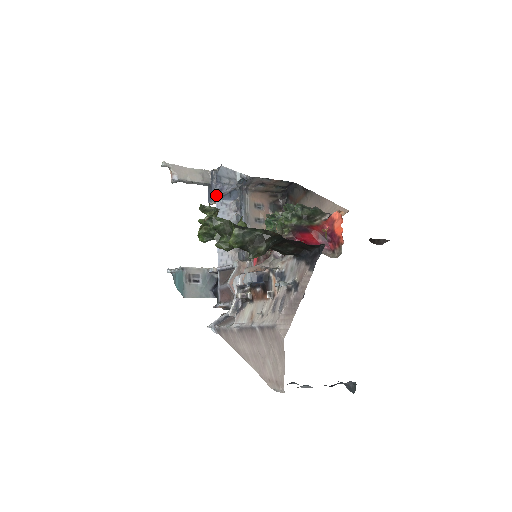
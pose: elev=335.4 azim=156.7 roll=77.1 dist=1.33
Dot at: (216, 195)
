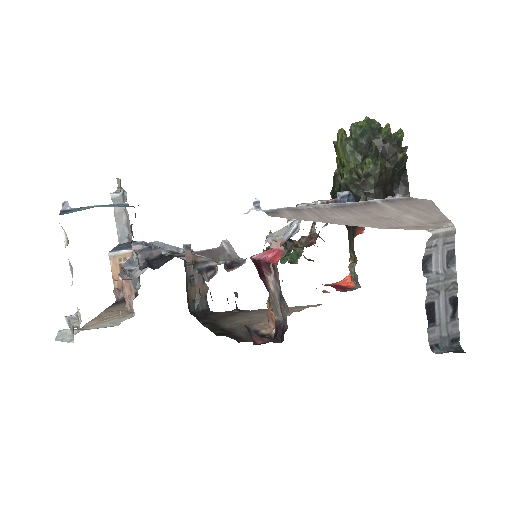
Dot at: (148, 243)
